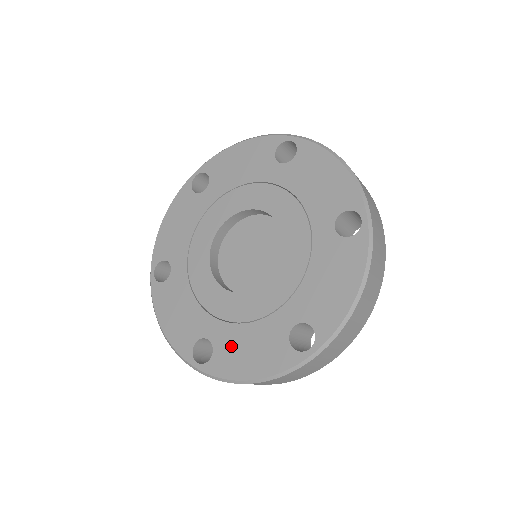
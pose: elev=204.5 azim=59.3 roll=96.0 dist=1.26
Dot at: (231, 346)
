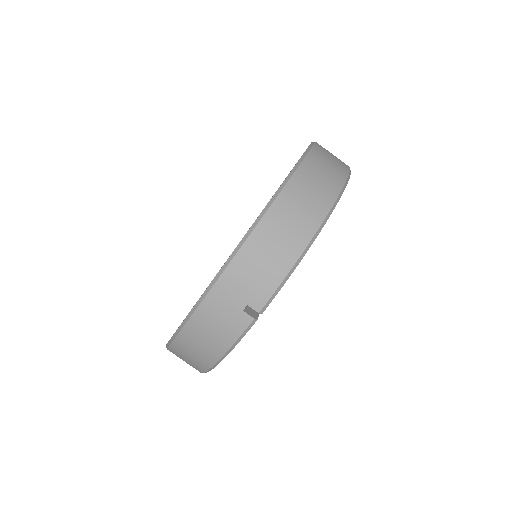
Dot at: occluded
